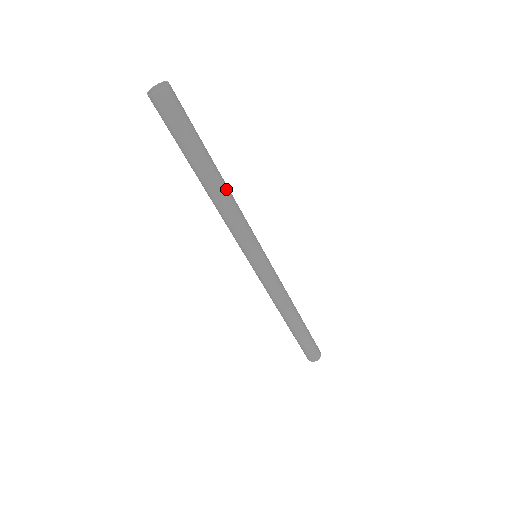
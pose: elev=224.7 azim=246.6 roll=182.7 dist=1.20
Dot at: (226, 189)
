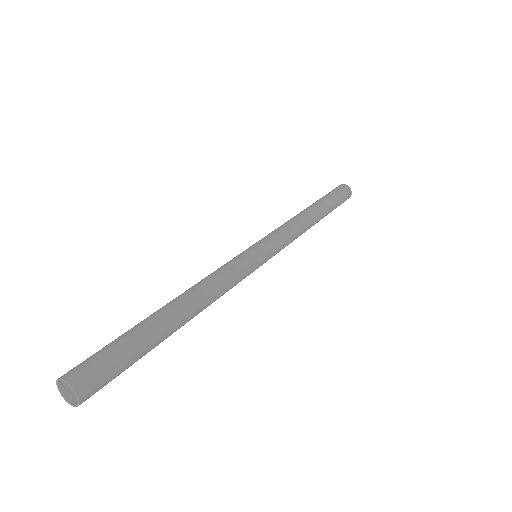
Dot at: (199, 308)
